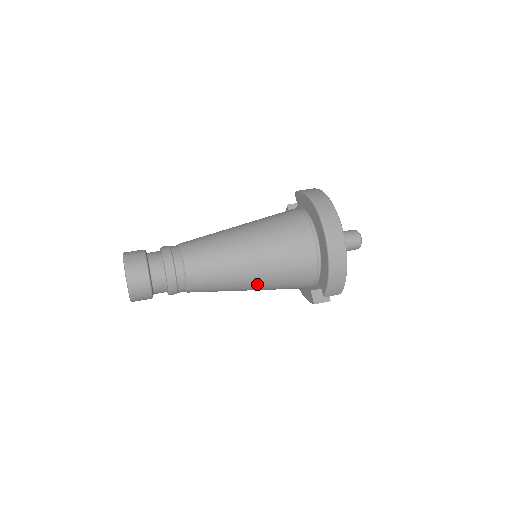
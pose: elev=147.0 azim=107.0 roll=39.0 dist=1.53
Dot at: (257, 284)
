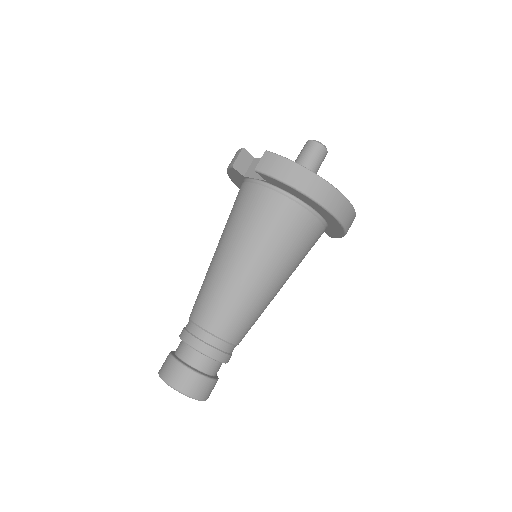
Dot at: occluded
